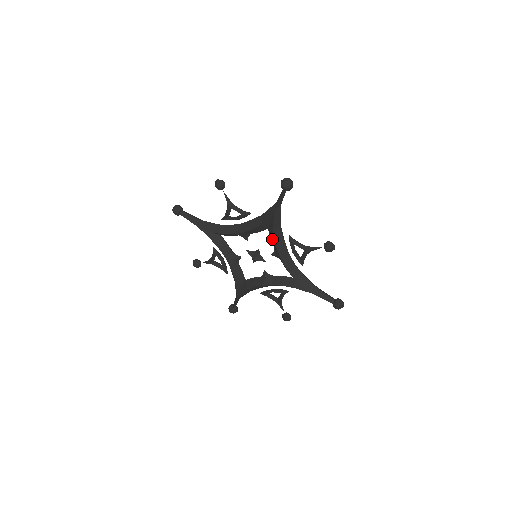
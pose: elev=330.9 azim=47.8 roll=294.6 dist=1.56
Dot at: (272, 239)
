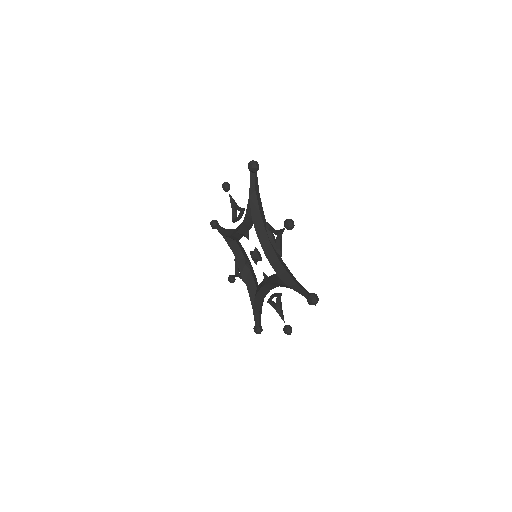
Dot at: (256, 229)
